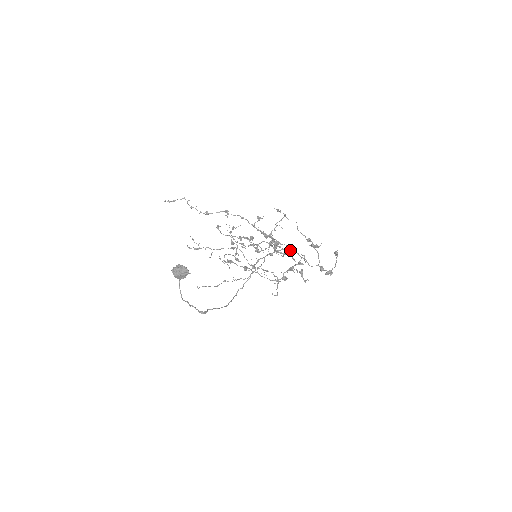
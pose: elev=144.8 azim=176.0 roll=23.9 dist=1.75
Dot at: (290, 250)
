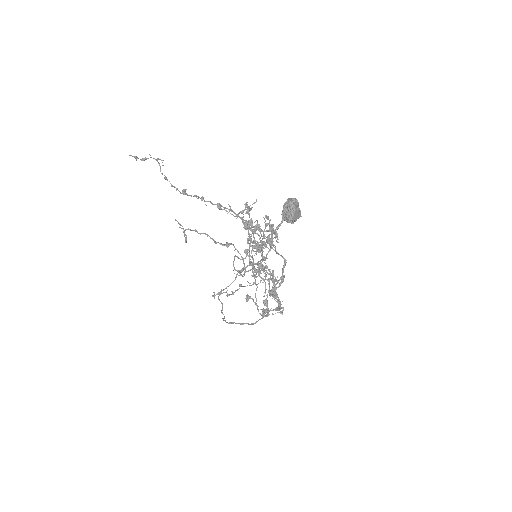
Dot at: occluded
